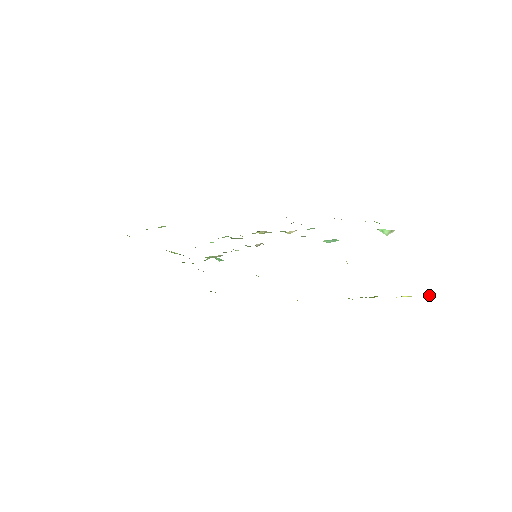
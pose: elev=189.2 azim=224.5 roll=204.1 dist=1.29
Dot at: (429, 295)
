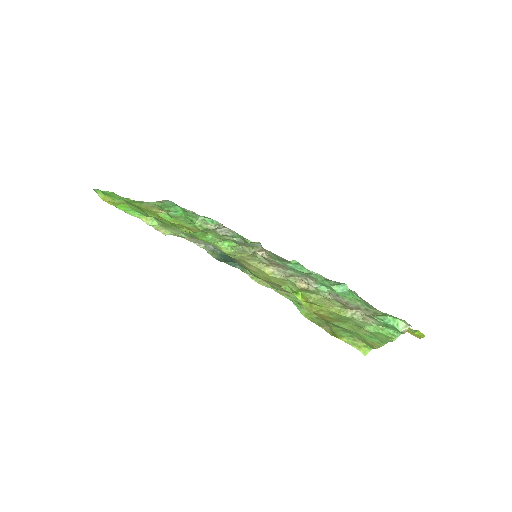
Dot at: (418, 331)
